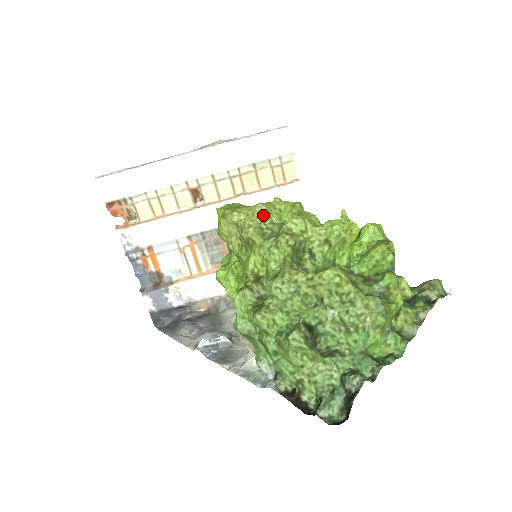
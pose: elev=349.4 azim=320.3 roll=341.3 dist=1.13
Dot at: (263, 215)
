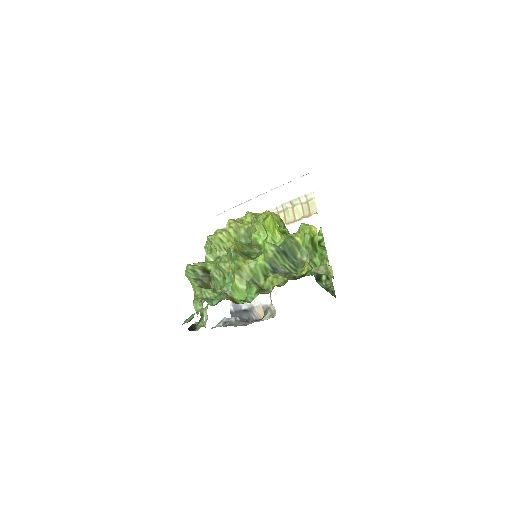
Dot at: occluded
